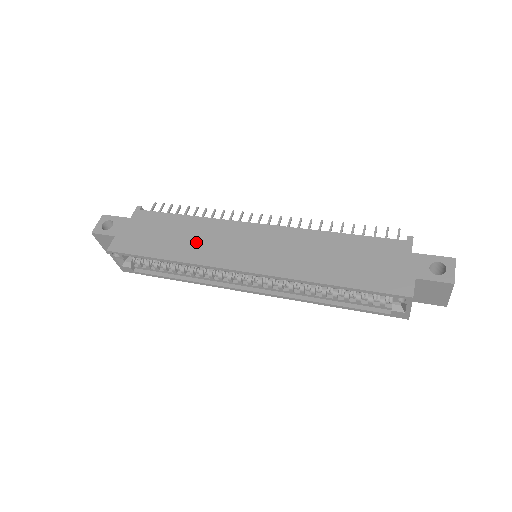
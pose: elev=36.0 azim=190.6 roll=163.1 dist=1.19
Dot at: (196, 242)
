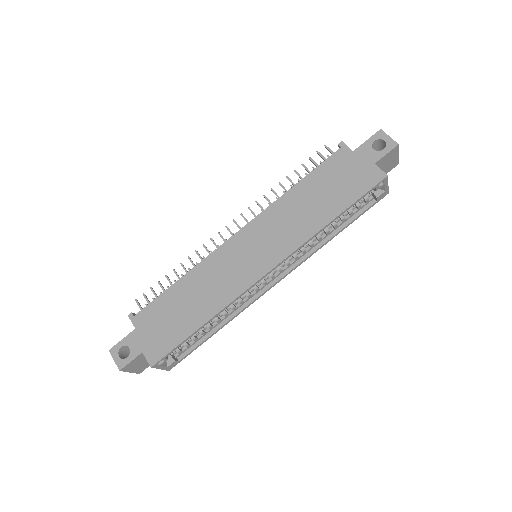
Dot at: (210, 290)
